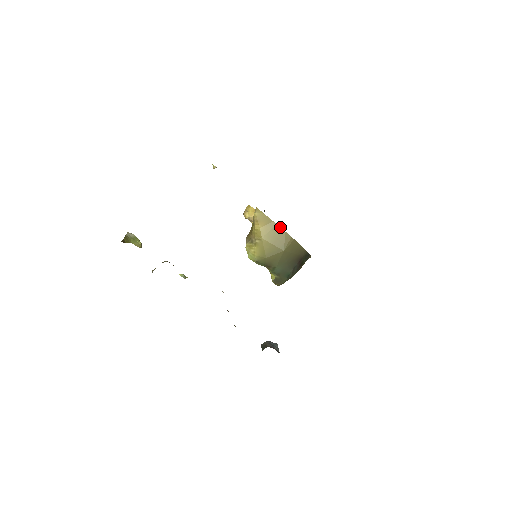
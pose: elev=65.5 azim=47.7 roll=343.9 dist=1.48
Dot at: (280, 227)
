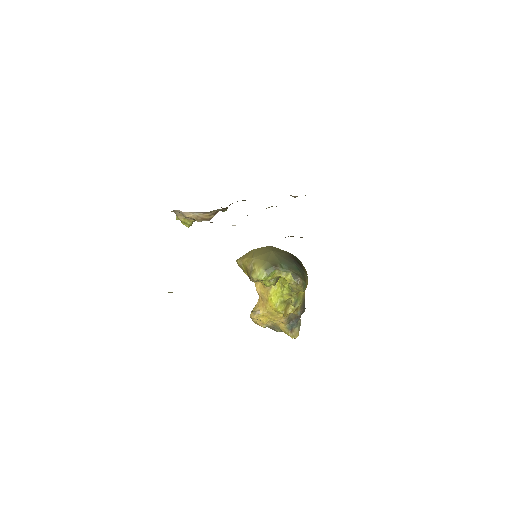
Dot at: (257, 249)
